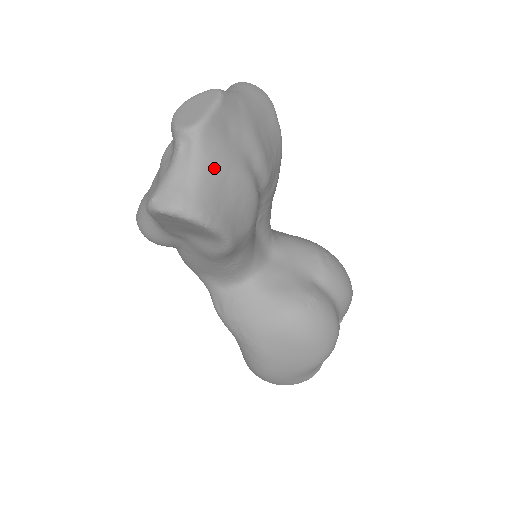
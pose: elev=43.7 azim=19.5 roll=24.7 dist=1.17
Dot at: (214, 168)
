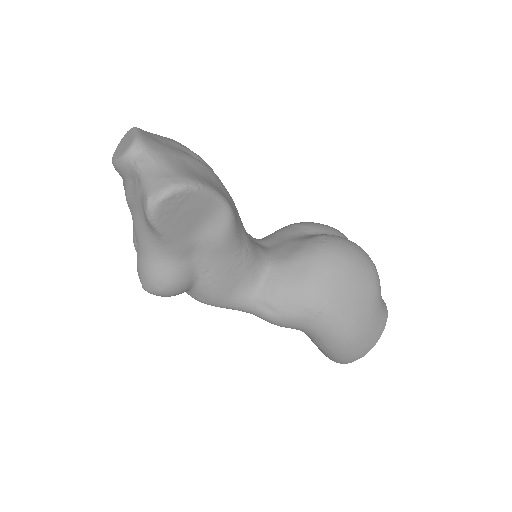
Dot at: (171, 157)
